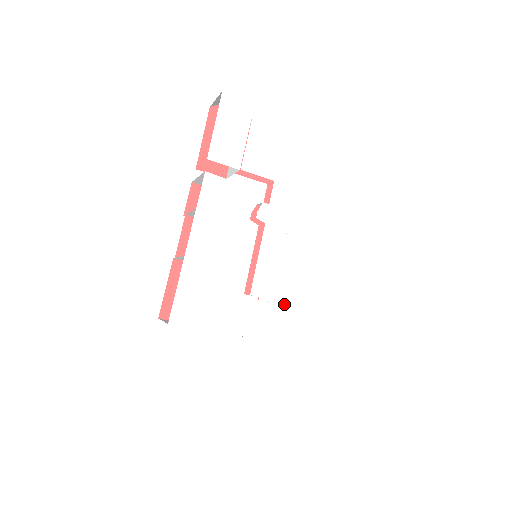
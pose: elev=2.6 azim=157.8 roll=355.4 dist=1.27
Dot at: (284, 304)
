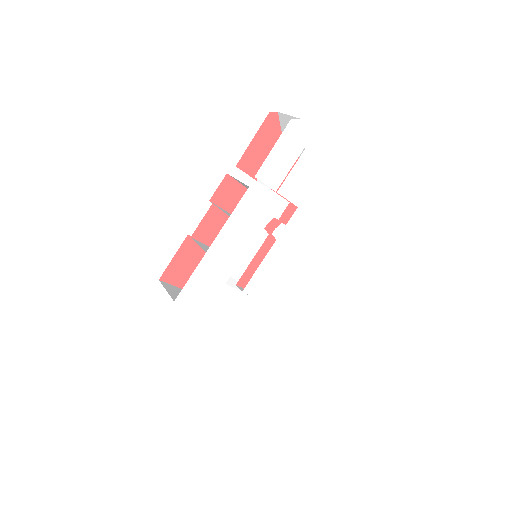
Dot at: (262, 299)
